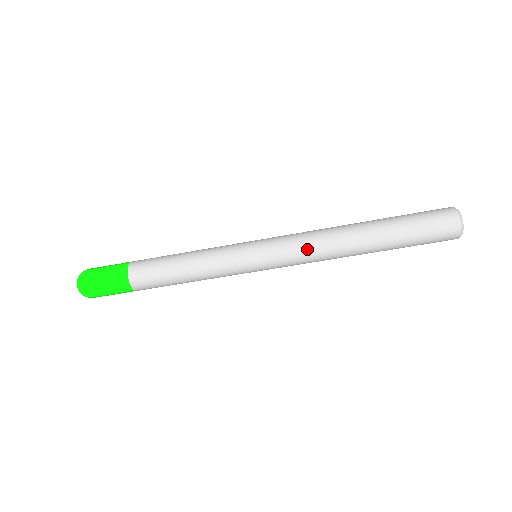
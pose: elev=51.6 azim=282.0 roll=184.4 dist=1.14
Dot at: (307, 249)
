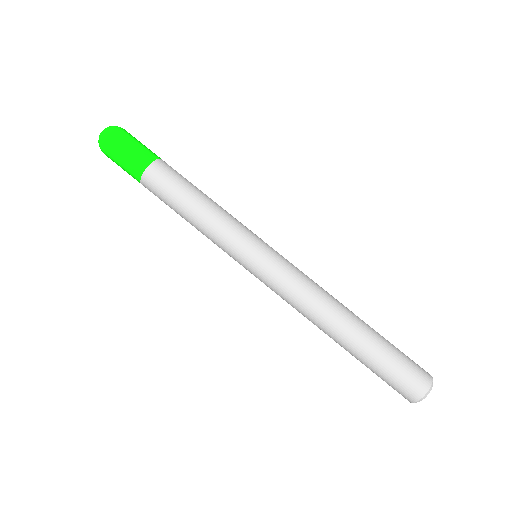
Dot at: (300, 290)
